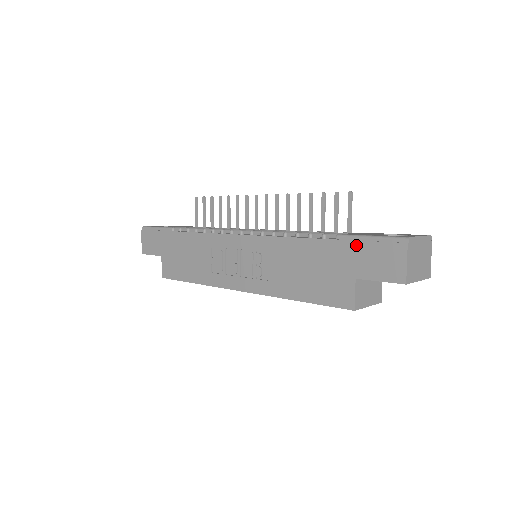
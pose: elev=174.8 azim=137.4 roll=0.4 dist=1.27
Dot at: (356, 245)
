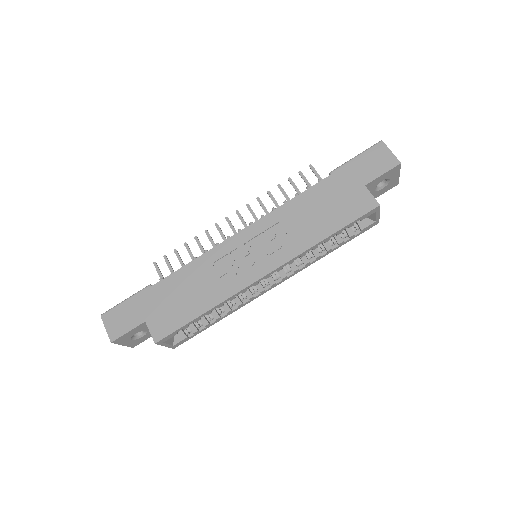
Dot at: (350, 166)
